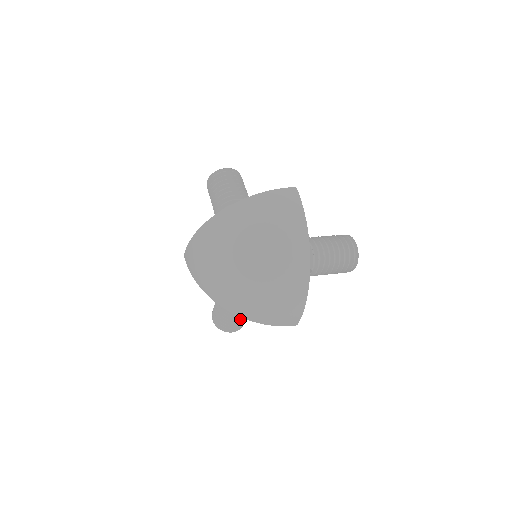
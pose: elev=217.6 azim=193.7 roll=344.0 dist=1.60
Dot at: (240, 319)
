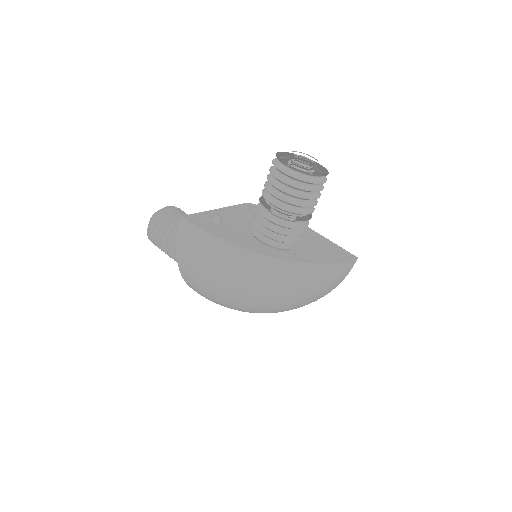
Dot at: occluded
